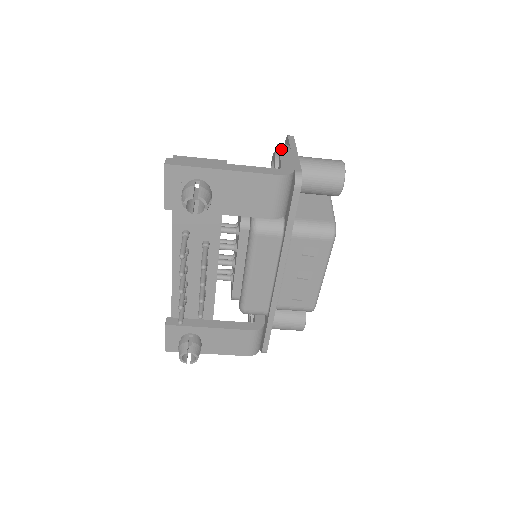
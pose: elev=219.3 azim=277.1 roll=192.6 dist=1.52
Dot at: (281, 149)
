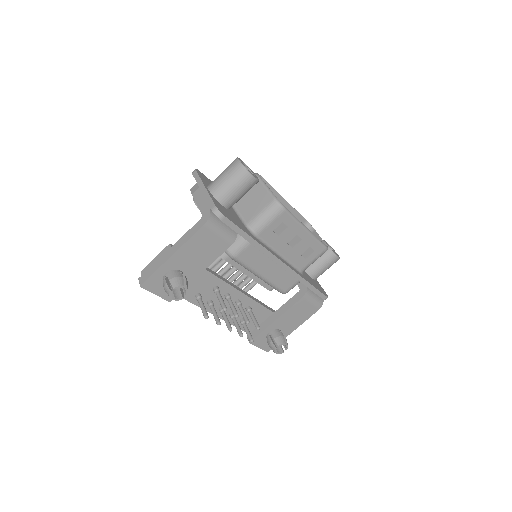
Dot at: (194, 195)
